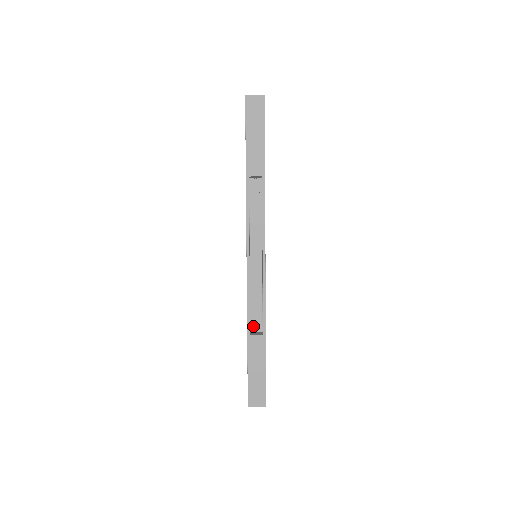
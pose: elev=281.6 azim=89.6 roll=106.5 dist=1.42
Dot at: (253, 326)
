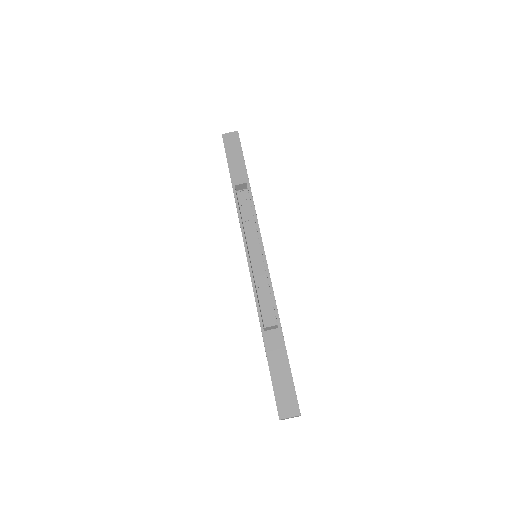
Dot at: (266, 323)
